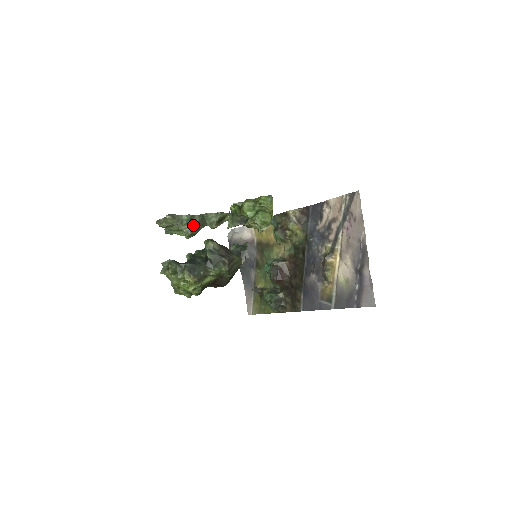
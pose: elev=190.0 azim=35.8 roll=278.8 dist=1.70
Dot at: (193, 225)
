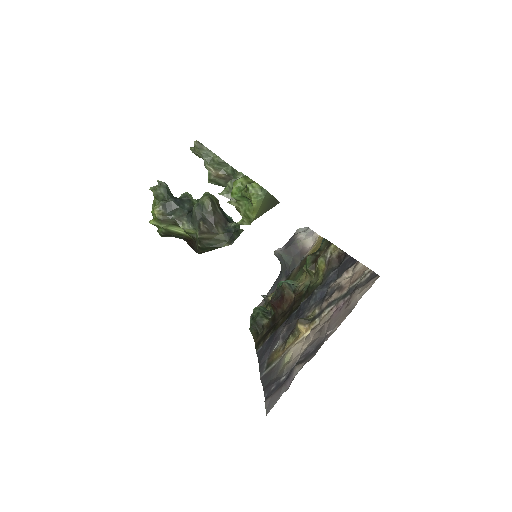
Dot at: (221, 173)
